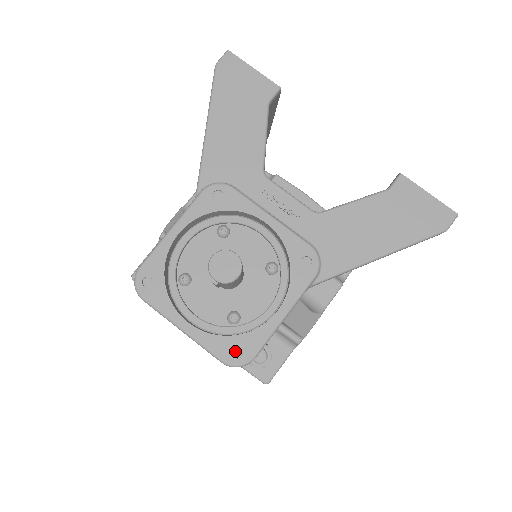
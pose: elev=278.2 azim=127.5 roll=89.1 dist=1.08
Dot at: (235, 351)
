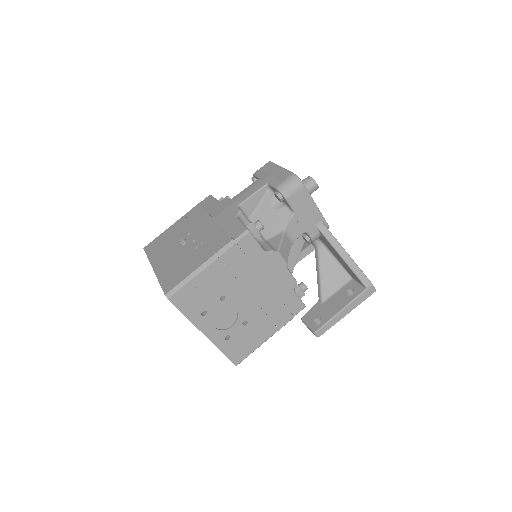
Dot at: occluded
